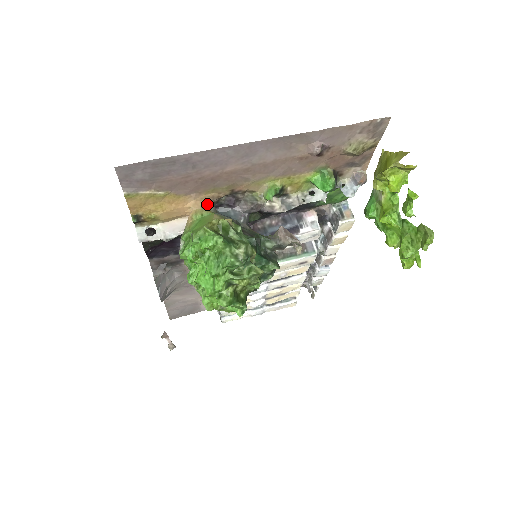
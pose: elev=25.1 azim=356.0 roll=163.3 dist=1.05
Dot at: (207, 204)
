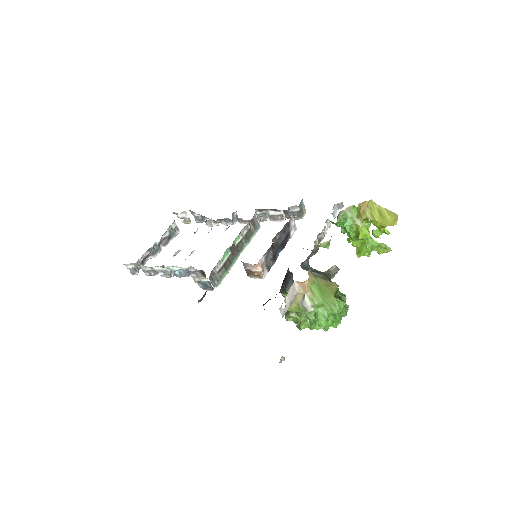
Dot at: (309, 270)
